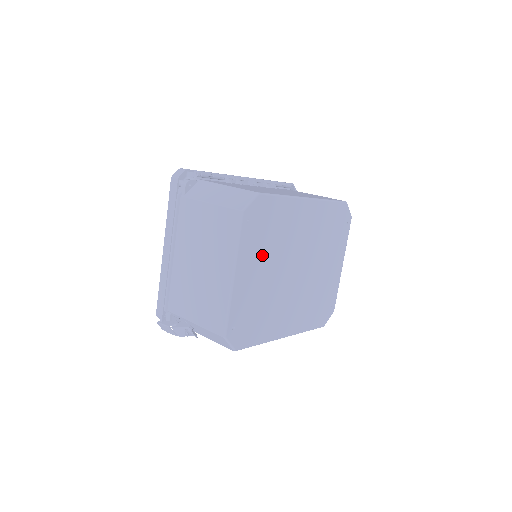
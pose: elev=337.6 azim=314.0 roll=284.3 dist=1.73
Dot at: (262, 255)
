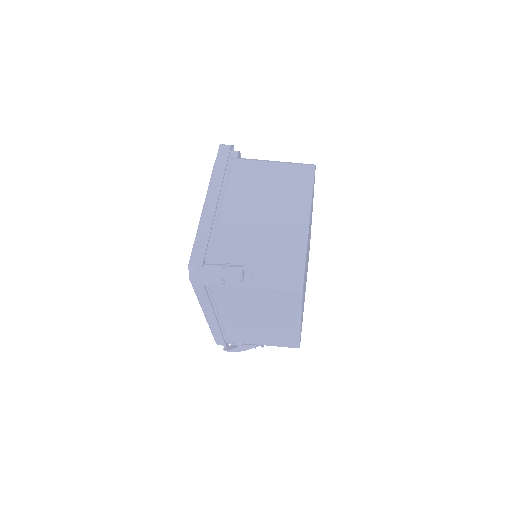
Dot at: occluded
